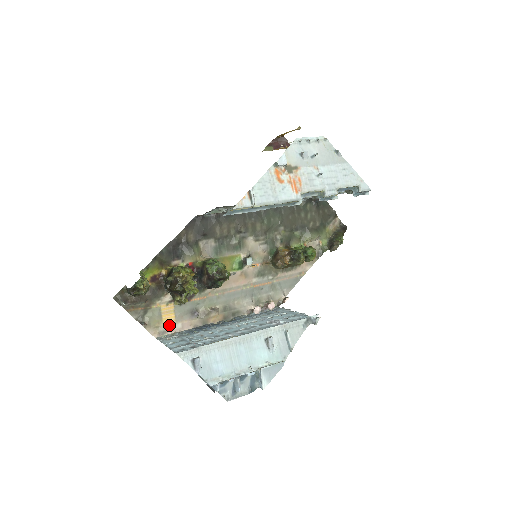
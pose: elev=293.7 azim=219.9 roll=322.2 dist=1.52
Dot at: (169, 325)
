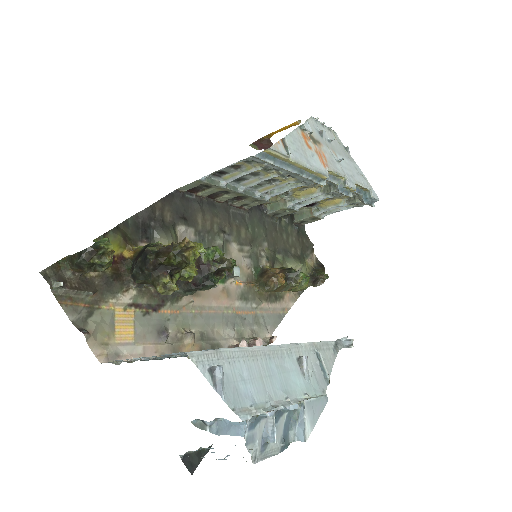
Dot at: (124, 345)
